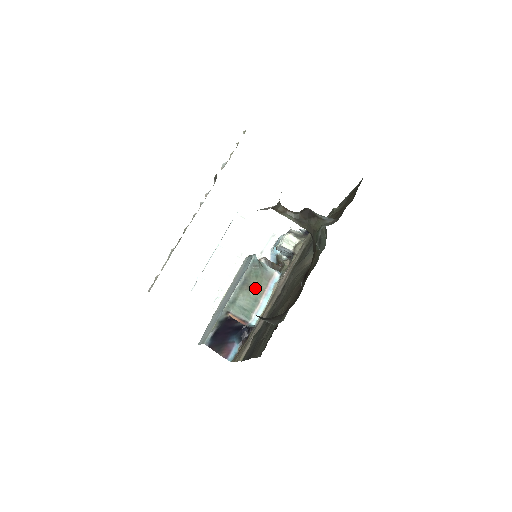
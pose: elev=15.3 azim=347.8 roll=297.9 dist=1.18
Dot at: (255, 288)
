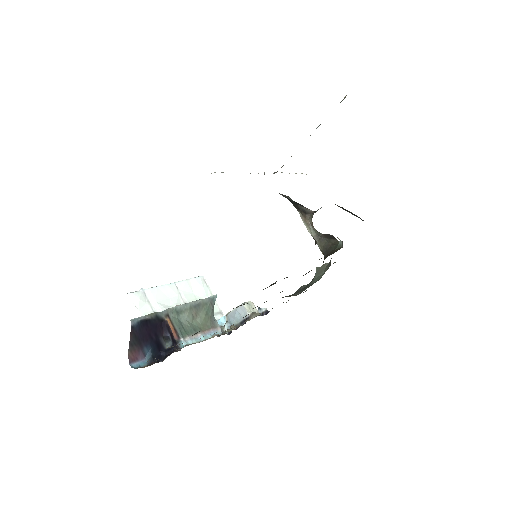
Dot at: (199, 321)
